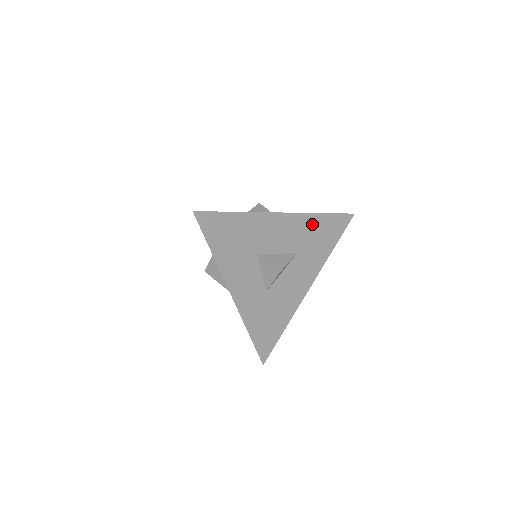
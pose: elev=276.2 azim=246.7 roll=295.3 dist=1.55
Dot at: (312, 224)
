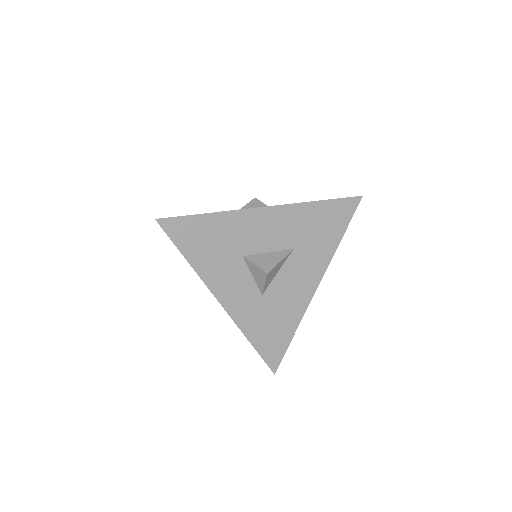
Dot at: (307, 215)
